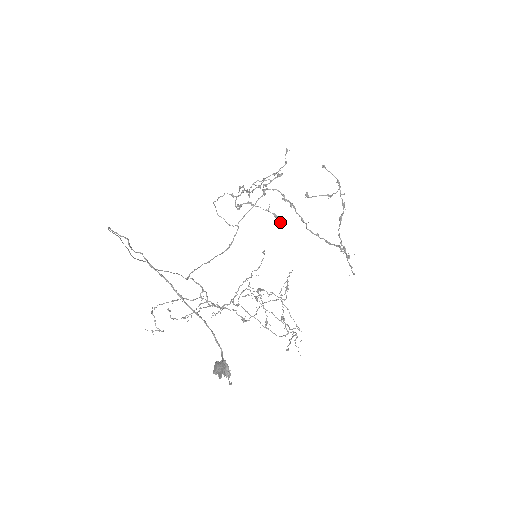
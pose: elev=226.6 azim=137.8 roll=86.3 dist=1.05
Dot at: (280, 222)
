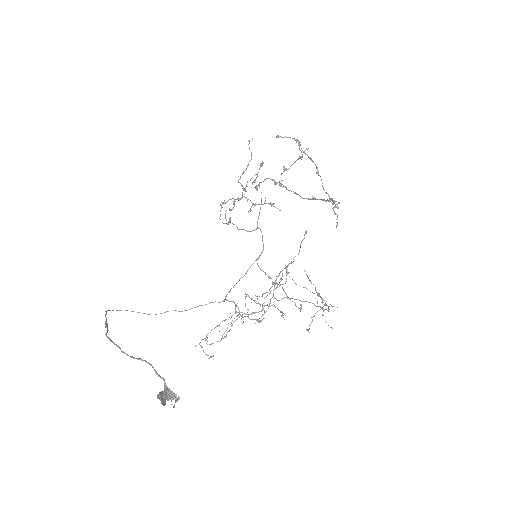
Dot at: (277, 208)
